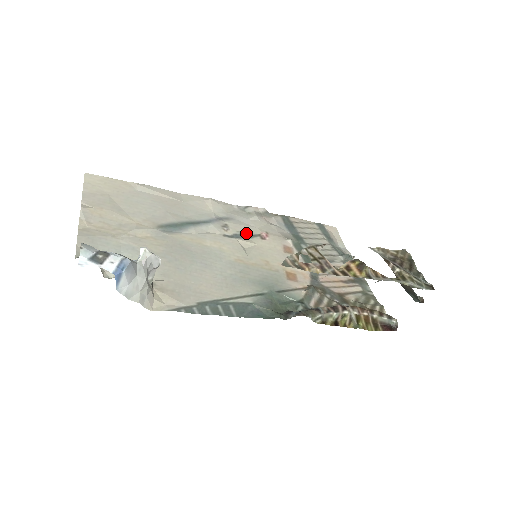
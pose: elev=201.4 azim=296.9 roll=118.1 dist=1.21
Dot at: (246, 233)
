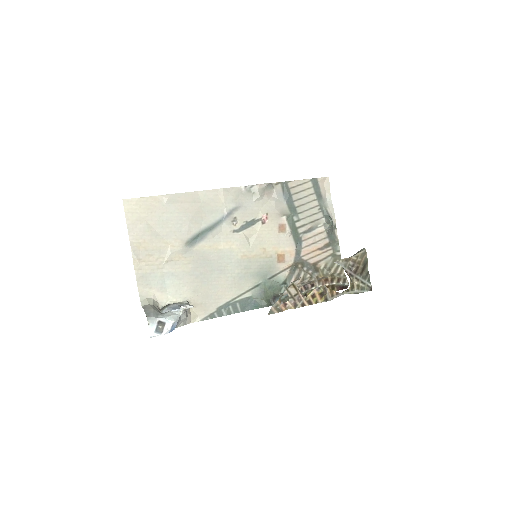
Dot at: (250, 221)
